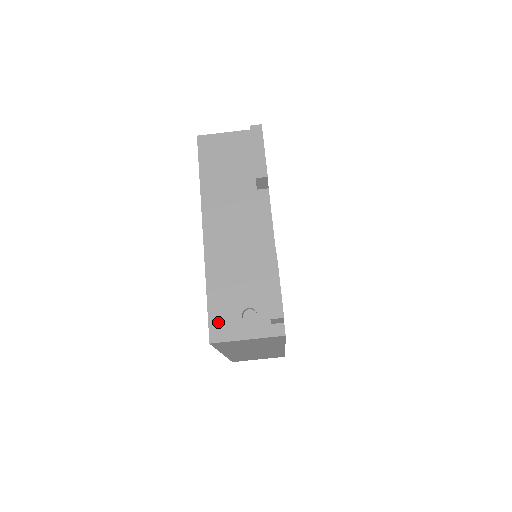
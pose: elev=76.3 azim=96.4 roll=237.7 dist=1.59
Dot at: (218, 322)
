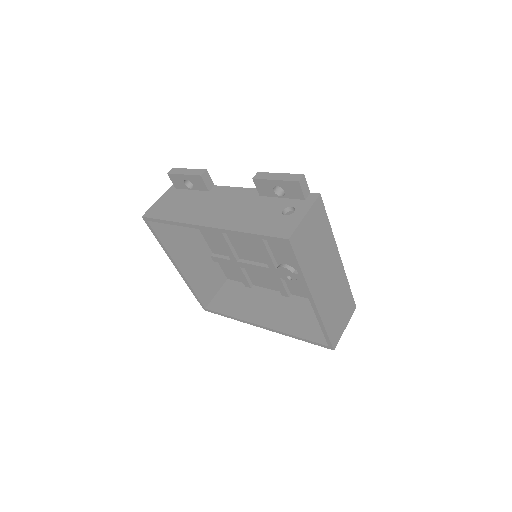
Dot at: (277, 230)
